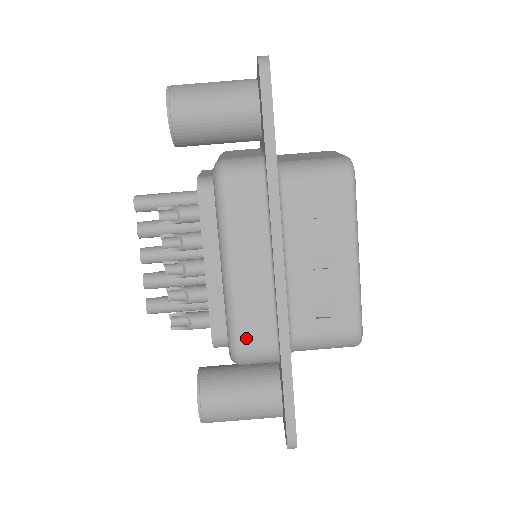
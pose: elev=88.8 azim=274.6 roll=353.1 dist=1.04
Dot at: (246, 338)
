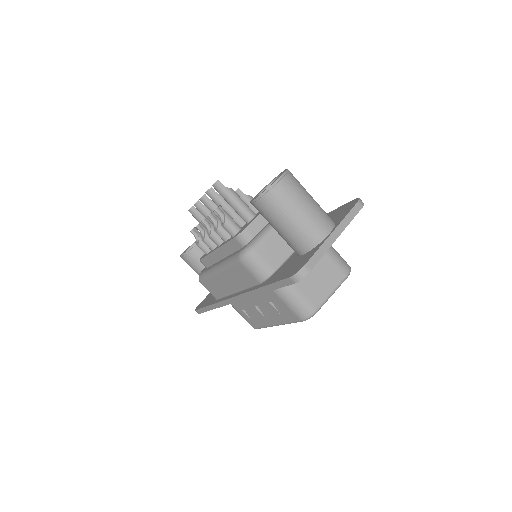
Dot at: (206, 285)
